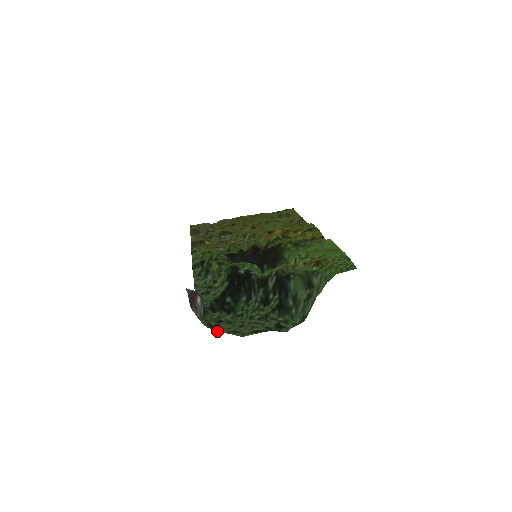
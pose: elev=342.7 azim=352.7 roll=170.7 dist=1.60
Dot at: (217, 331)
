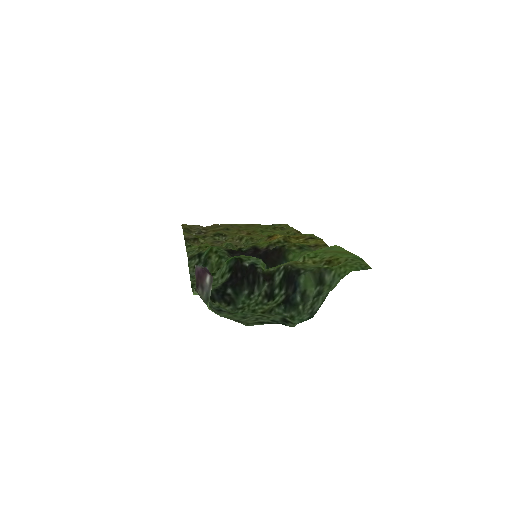
Dot at: (222, 316)
